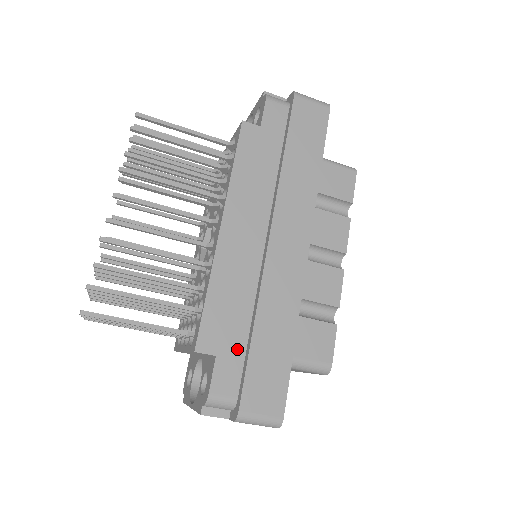
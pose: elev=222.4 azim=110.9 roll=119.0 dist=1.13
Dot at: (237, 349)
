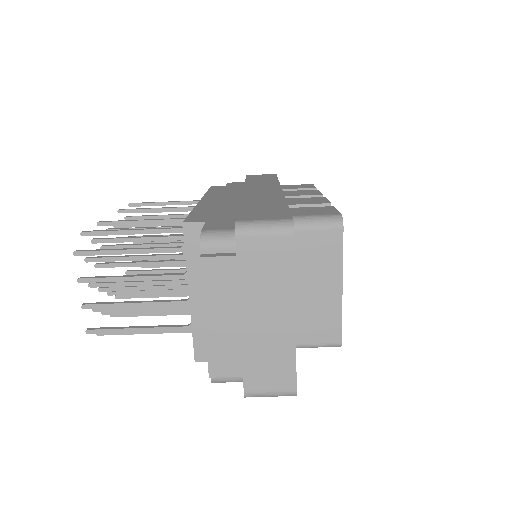
Dot at: (228, 218)
